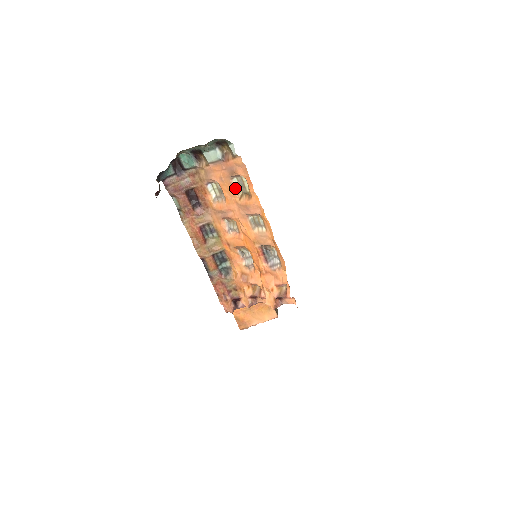
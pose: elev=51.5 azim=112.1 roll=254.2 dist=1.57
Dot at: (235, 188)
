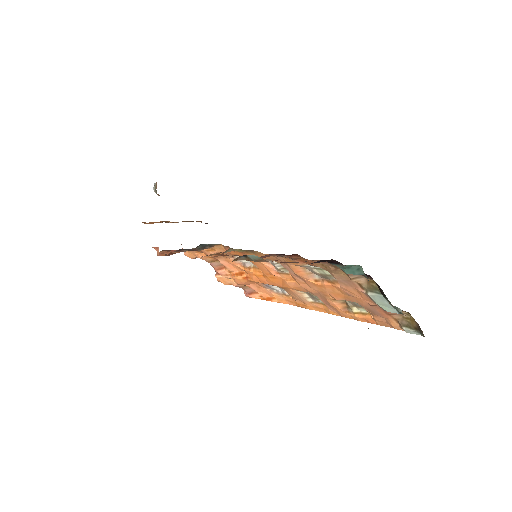
Dot at: (347, 300)
